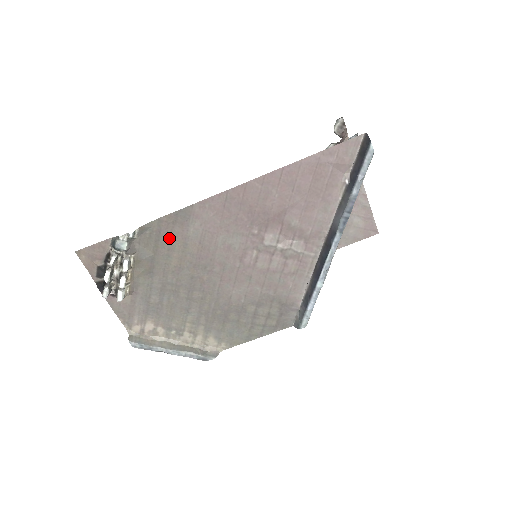
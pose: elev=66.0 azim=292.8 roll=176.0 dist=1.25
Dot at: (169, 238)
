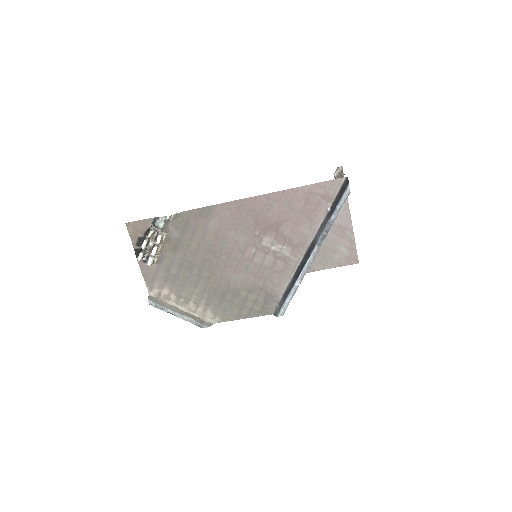
Dot at: (194, 226)
